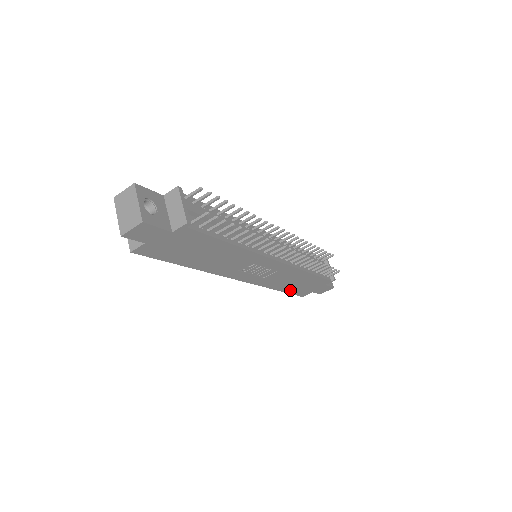
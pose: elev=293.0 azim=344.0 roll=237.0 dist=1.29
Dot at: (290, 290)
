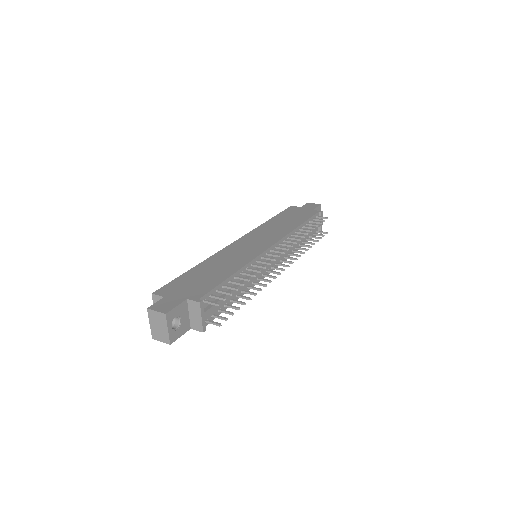
Dot at: occluded
